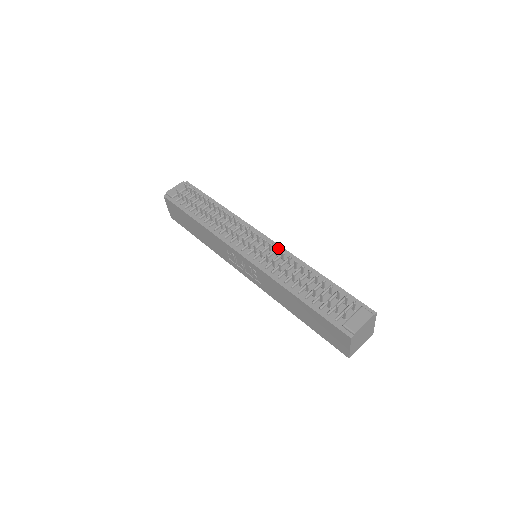
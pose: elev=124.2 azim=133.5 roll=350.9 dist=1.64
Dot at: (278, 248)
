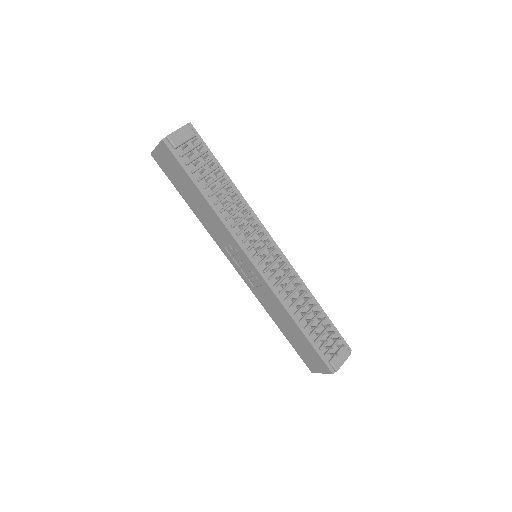
Dot at: (287, 264)
